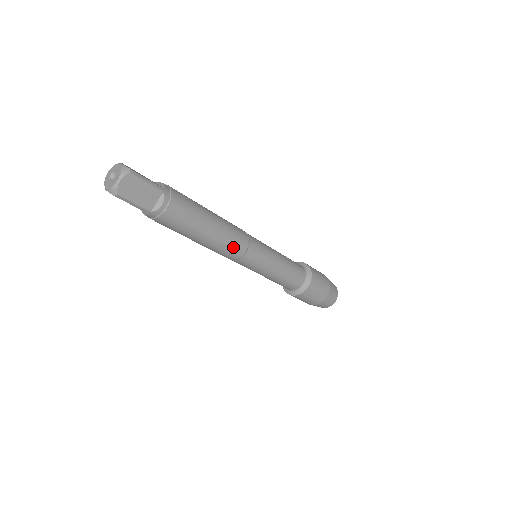
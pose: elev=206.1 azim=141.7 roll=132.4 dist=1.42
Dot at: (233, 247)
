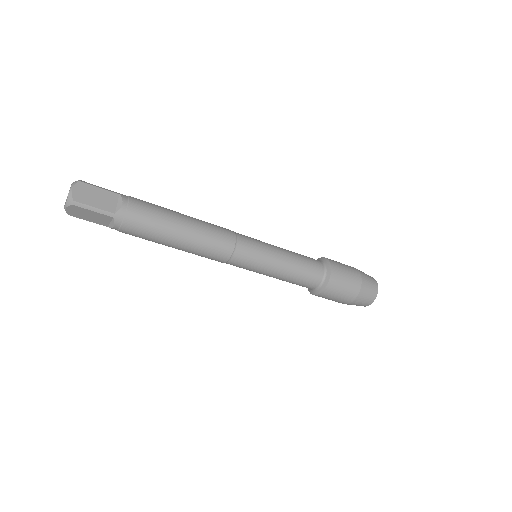
Dot at: (219, 237)
